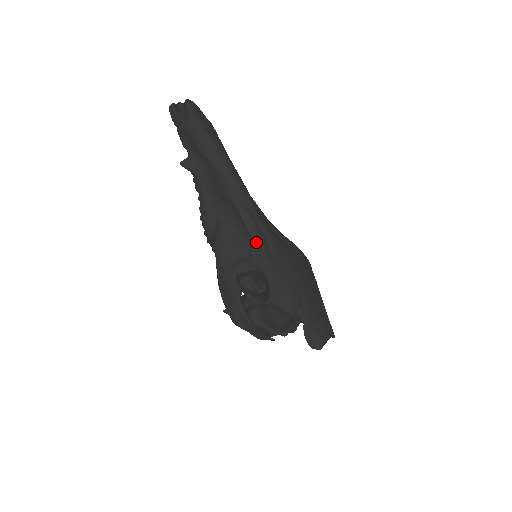
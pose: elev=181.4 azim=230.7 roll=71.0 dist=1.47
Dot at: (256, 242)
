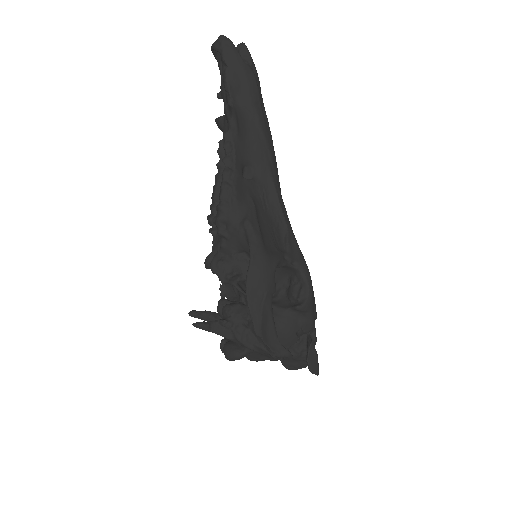
Dot at: (292, 234)
